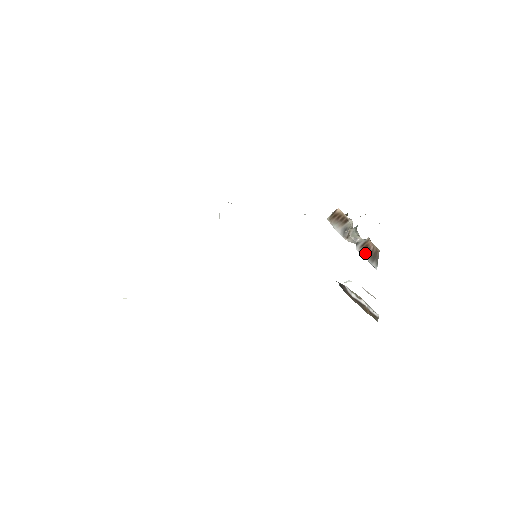
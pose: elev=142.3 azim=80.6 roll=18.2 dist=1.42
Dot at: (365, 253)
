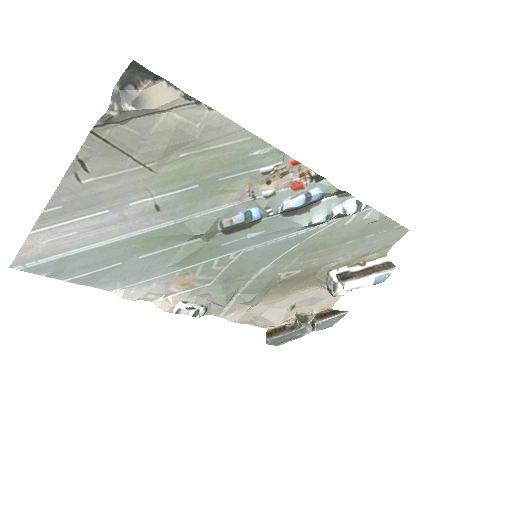
Dot at: (326, 316)
